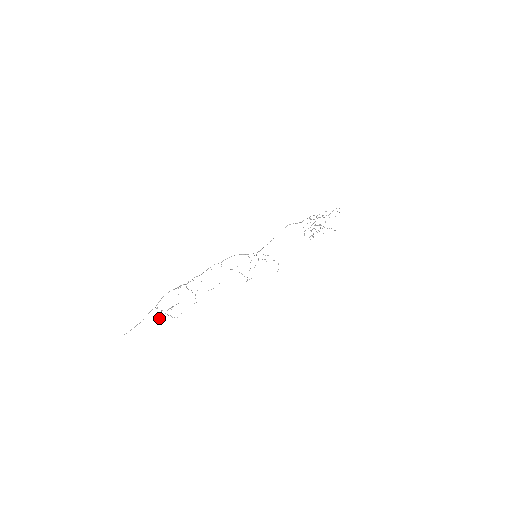
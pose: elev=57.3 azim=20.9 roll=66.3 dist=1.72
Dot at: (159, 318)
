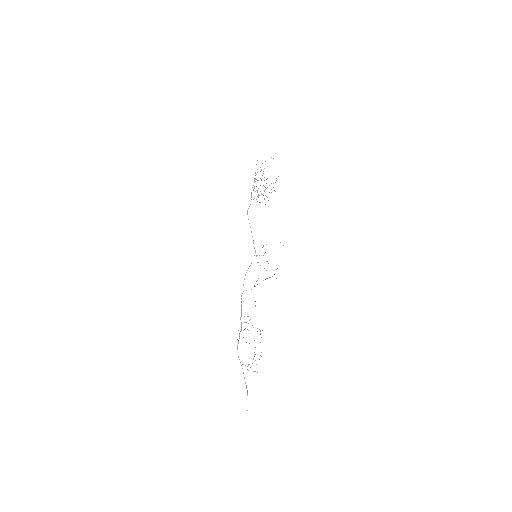
Dot at: (257, 372)
